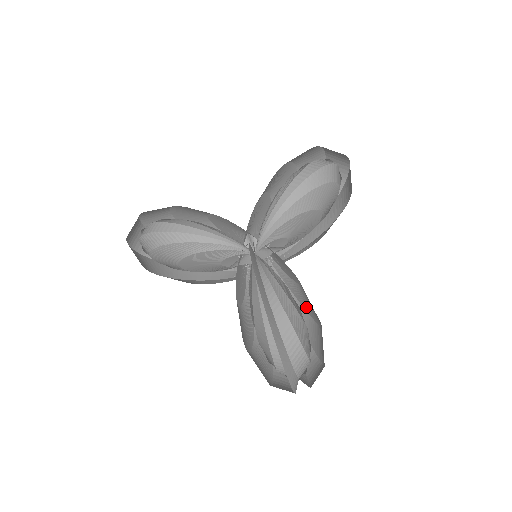
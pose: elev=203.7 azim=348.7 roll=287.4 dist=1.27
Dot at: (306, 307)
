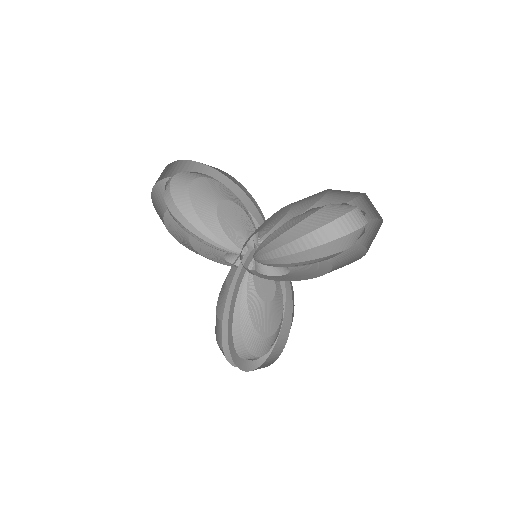
Dot at: occluded
